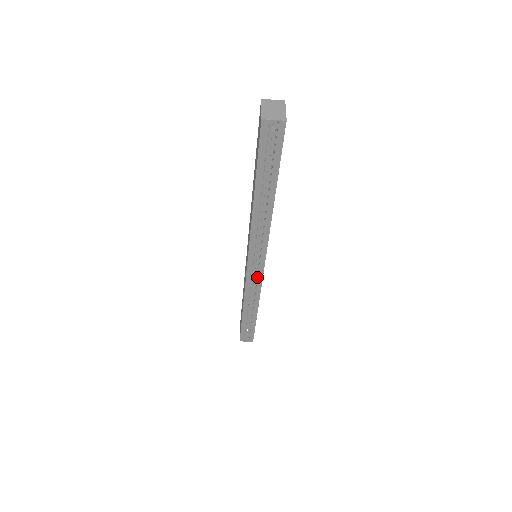
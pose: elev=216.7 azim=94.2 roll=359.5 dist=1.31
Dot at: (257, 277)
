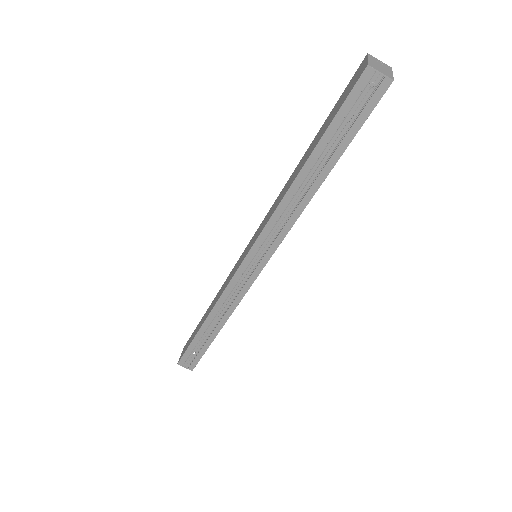
Dot at: (245, 283)
